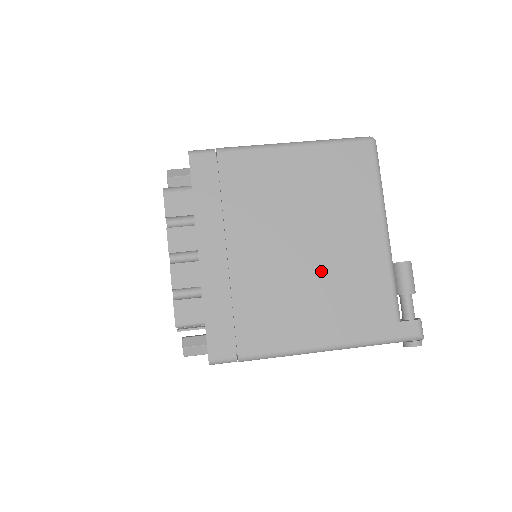
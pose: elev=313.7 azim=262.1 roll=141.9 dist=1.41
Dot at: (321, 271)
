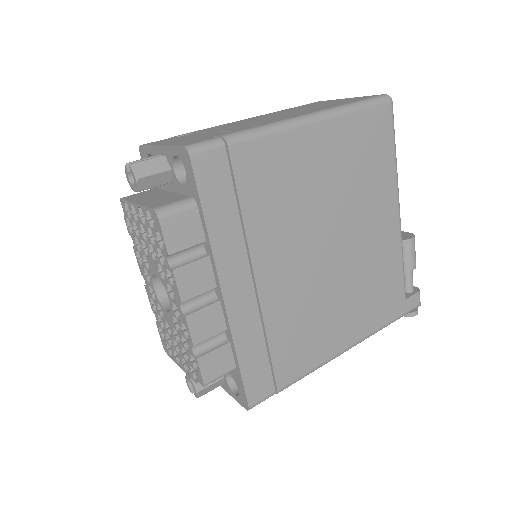
Dot at: (347, 272)
